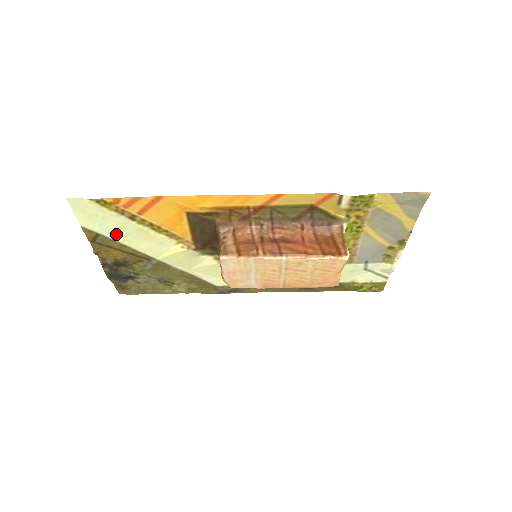
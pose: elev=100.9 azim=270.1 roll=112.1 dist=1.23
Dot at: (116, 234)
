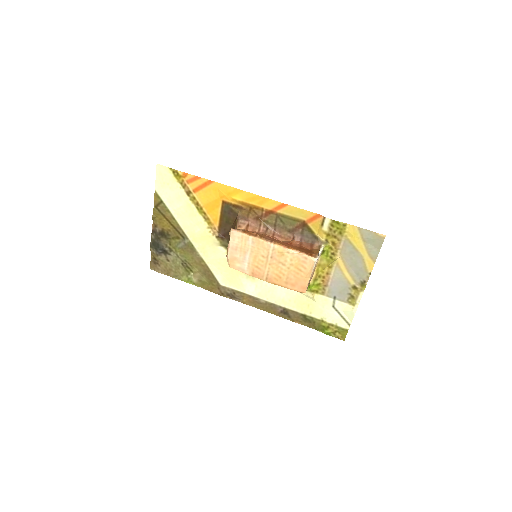
Dot at: (173, 205)
